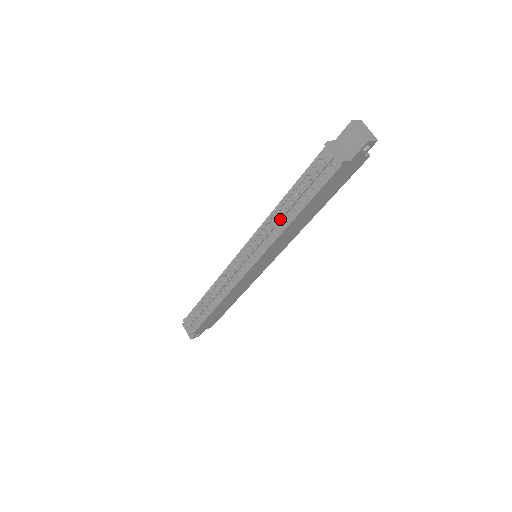
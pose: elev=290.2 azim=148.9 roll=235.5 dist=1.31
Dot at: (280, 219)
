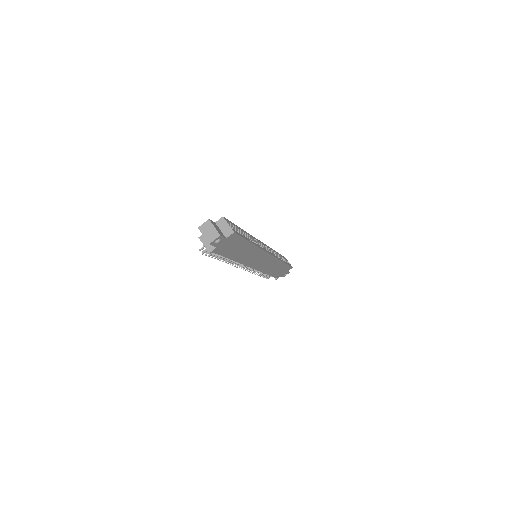
Dot at: occluded
